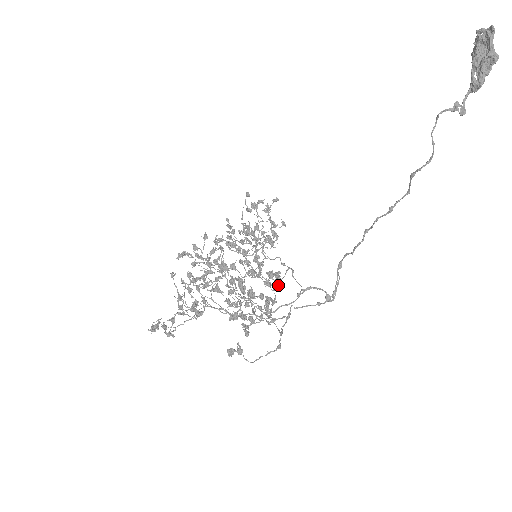
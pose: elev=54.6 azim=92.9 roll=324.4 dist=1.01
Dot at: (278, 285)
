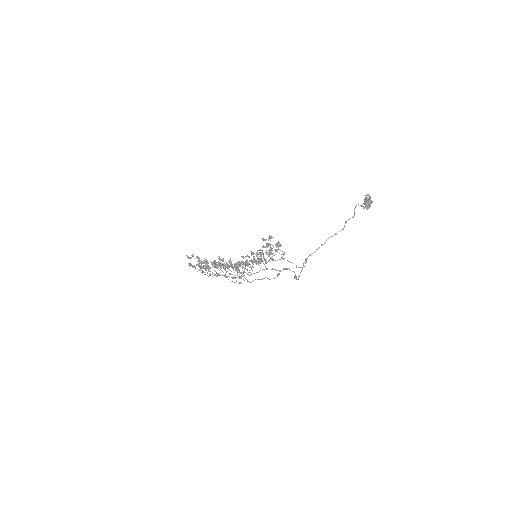
Dot at: (267, 268)
